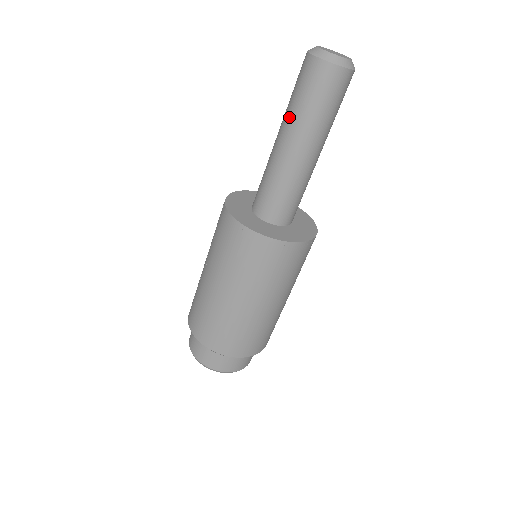
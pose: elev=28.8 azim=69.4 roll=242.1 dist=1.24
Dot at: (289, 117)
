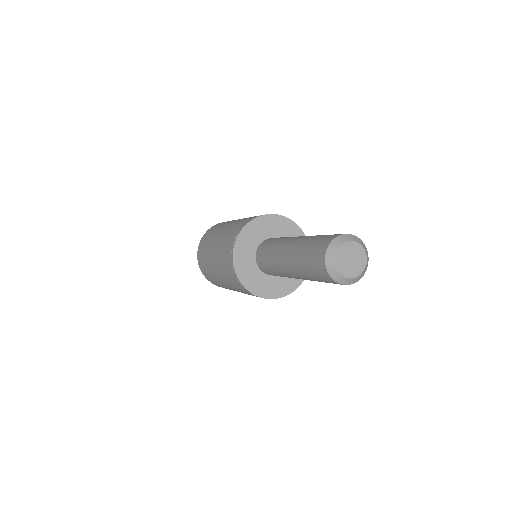
Dot at: (295, 262)
